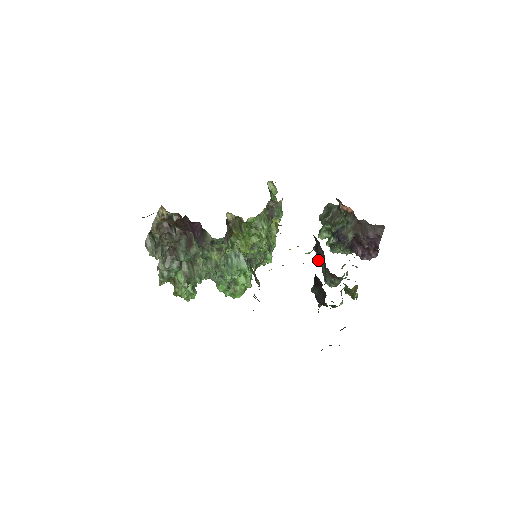
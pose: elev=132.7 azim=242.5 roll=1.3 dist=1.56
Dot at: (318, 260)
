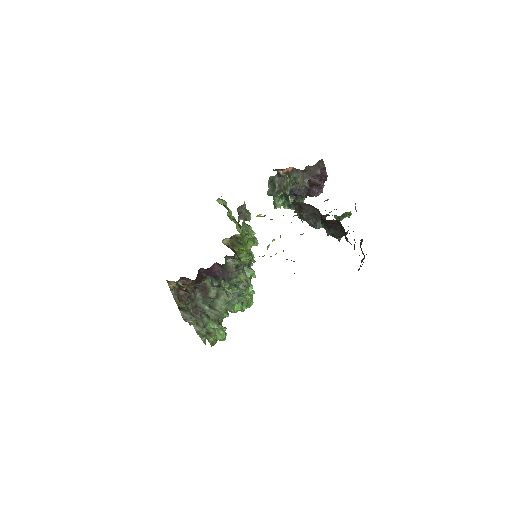
Dot at: (304, 217)
